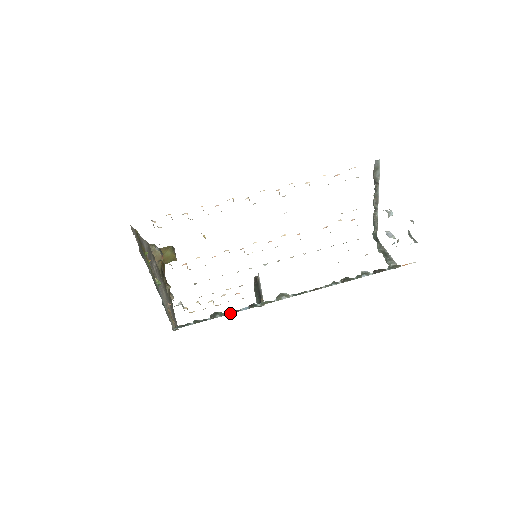
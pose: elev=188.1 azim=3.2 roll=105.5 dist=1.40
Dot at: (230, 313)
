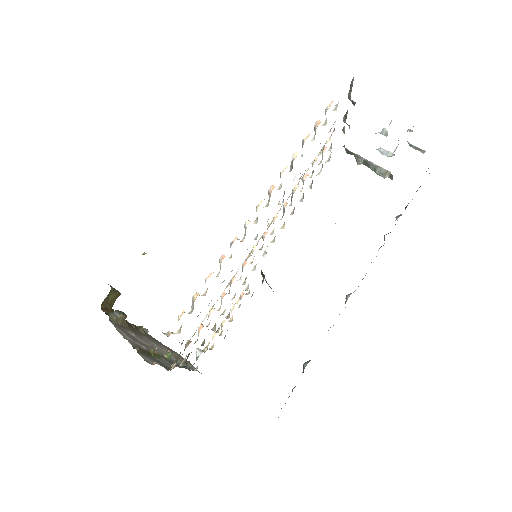
Dot at: occluded
